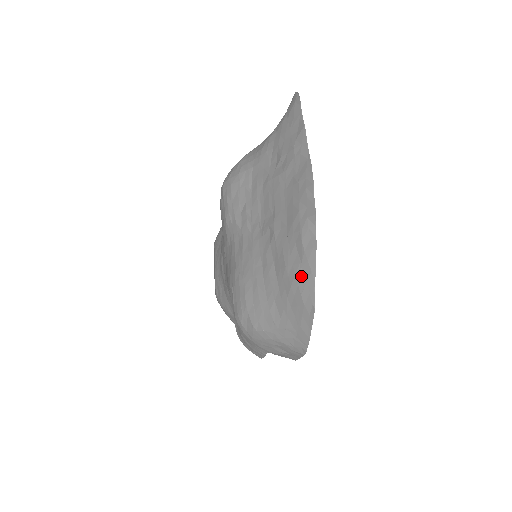
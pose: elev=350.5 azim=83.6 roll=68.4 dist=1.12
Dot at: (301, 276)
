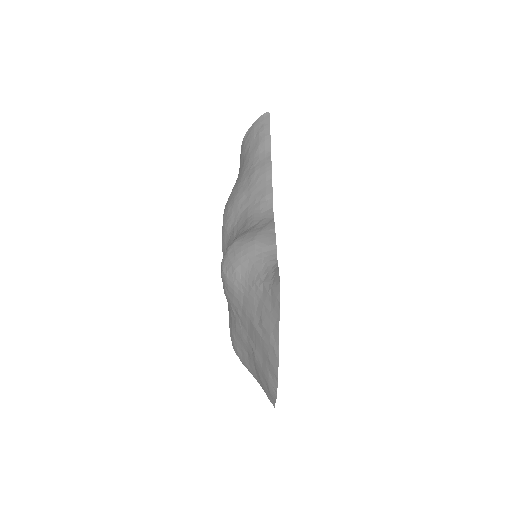
Dot at: (268, 393)
